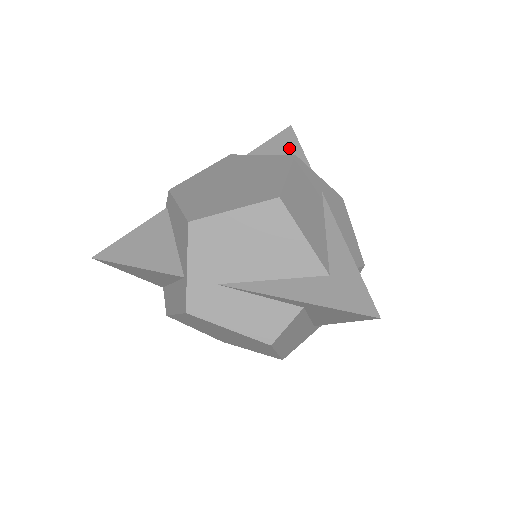
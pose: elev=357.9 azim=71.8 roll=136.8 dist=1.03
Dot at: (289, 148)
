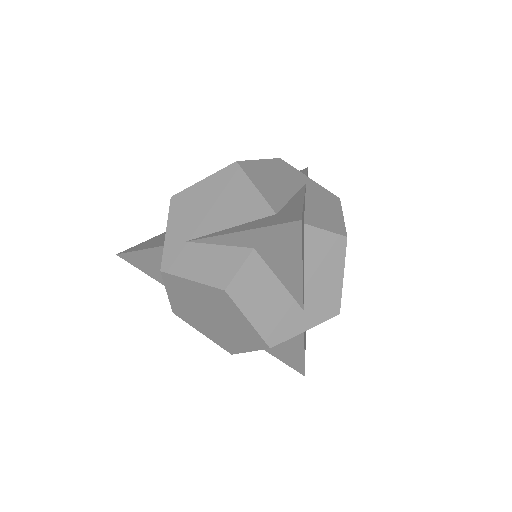
Dot at: occluded
